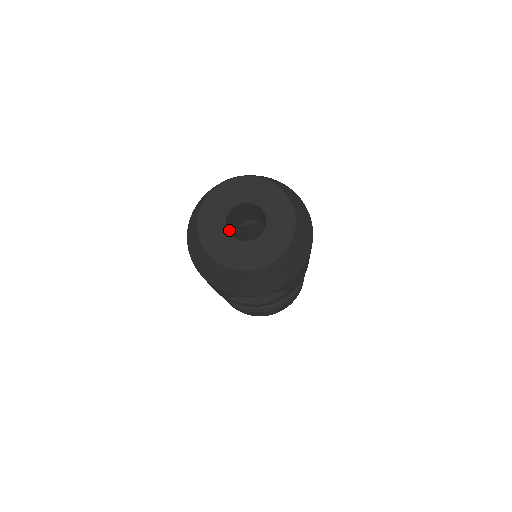
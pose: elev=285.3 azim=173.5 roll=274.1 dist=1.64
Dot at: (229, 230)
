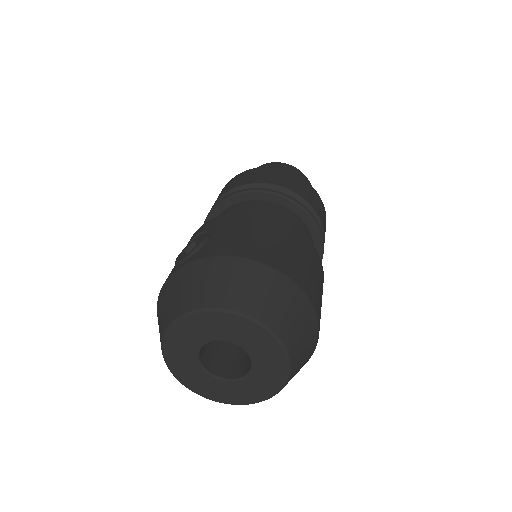
Dot at: (213, 346)
